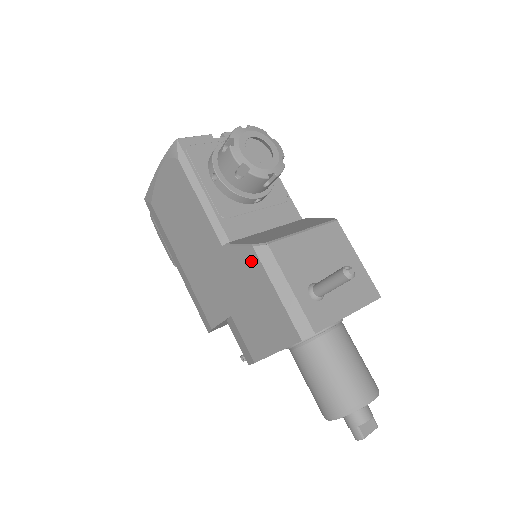
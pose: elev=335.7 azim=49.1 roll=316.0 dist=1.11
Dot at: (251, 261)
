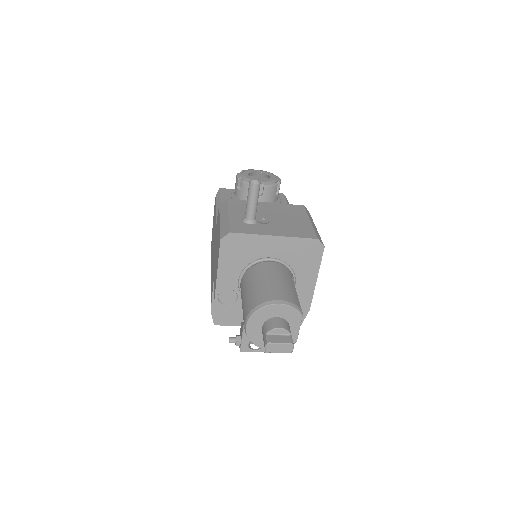
Dot at: (218, 215)
